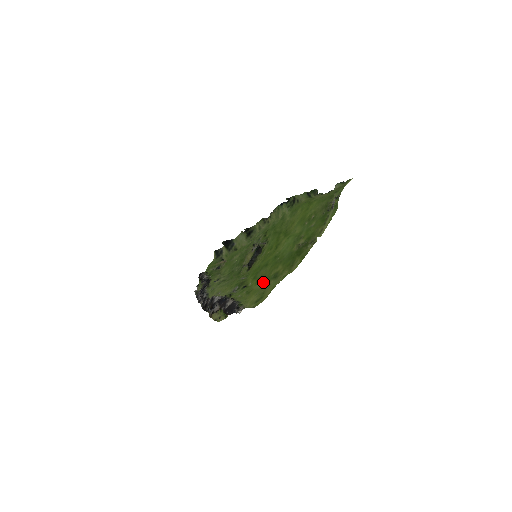
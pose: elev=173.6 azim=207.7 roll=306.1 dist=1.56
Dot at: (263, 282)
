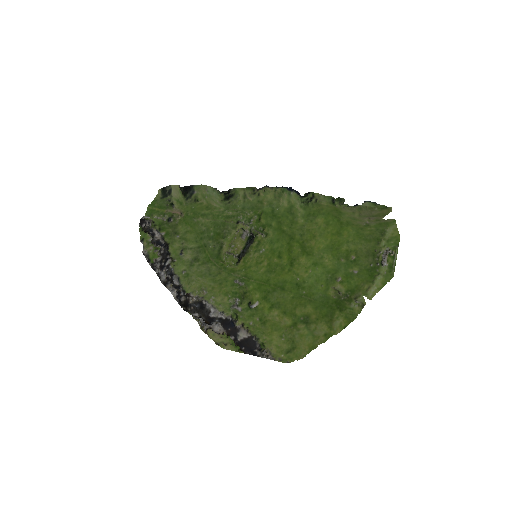
Dot at: (284, 316)
